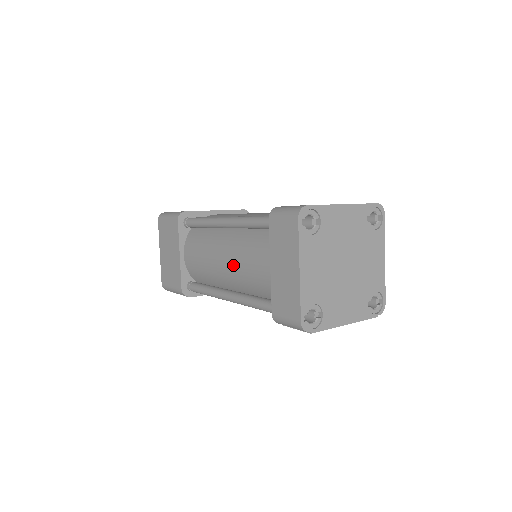
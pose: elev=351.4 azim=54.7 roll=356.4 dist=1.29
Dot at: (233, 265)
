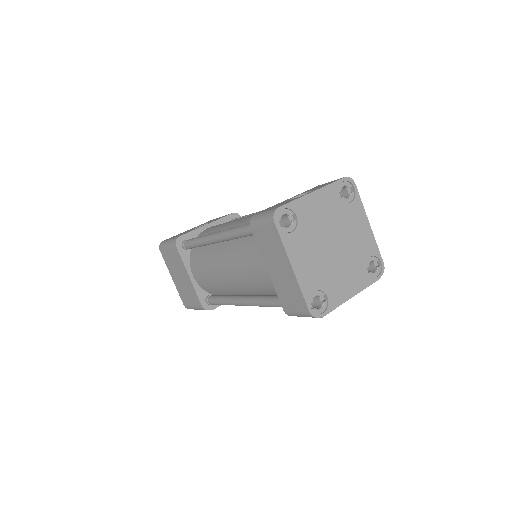
Dot at: (237, 274)
